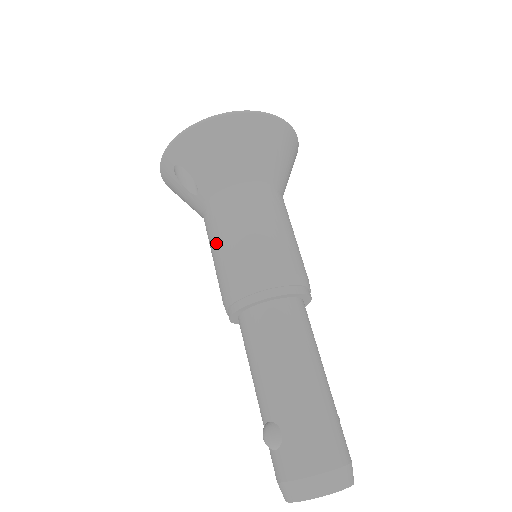
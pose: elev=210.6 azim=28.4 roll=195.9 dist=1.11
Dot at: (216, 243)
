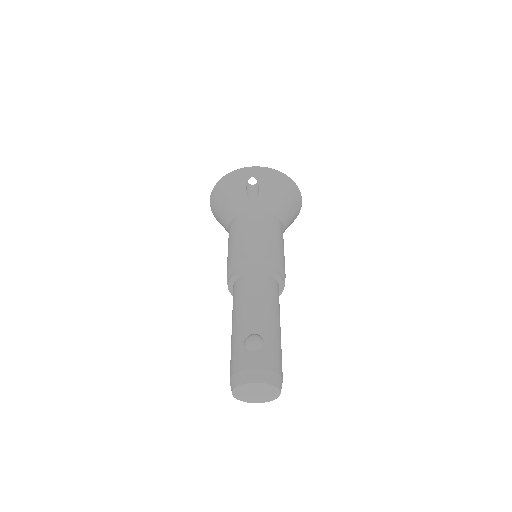
Dot at: (255, 230)
